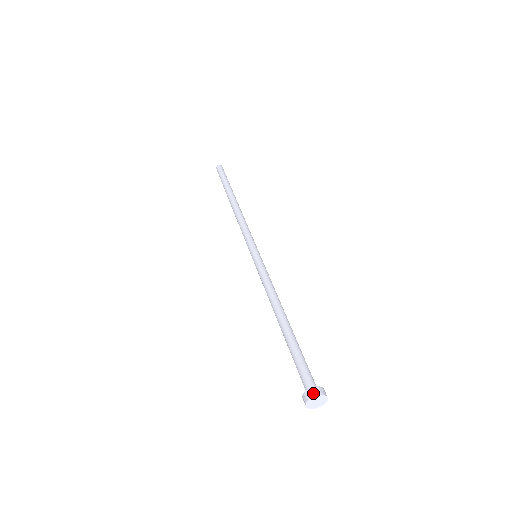
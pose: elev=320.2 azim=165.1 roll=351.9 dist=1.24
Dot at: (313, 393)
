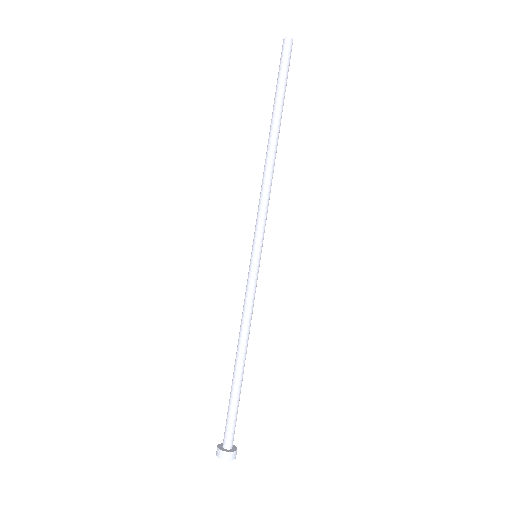
Dot at: (220, 456)
